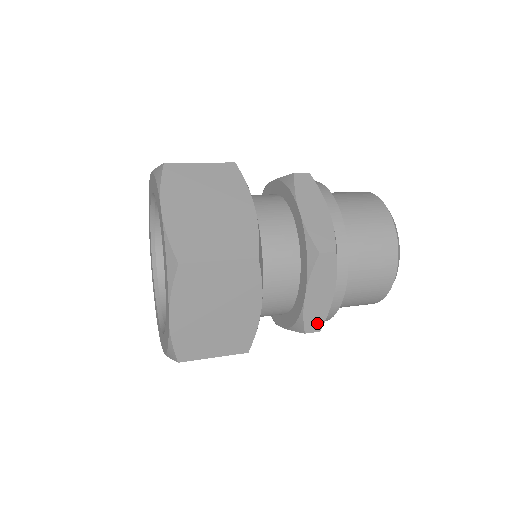
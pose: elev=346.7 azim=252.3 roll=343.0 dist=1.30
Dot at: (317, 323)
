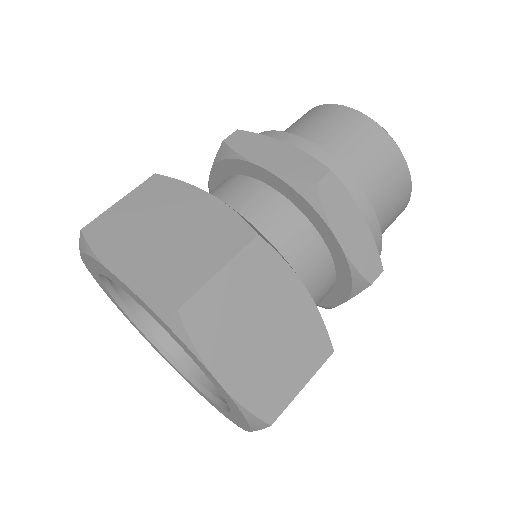
Dot at: occluded
